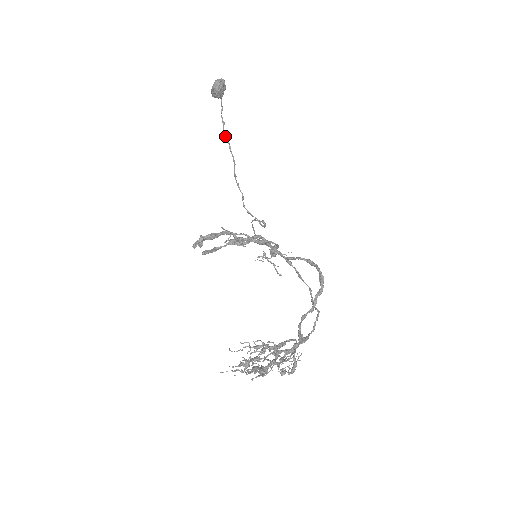
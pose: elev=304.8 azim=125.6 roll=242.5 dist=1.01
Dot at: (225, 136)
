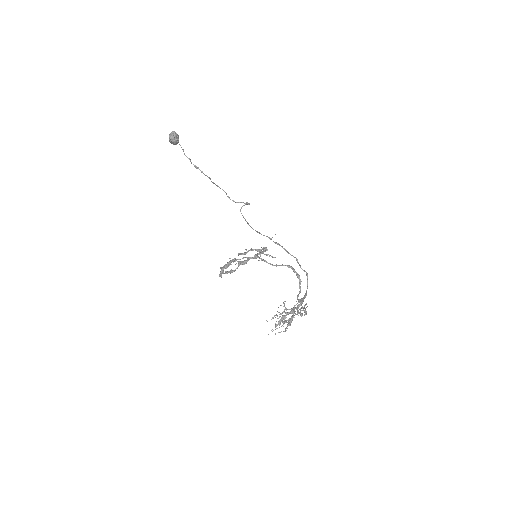
Dot at: (195, 166)
